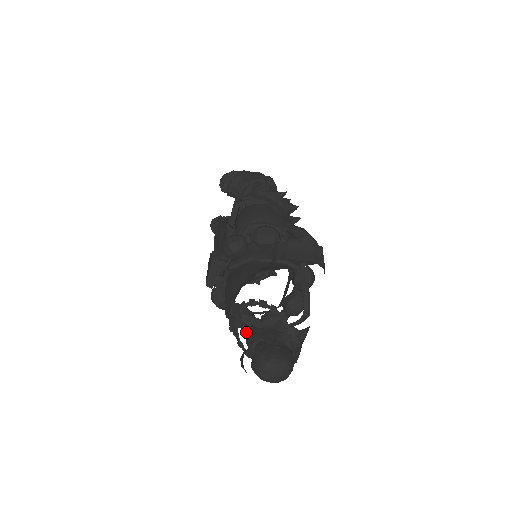
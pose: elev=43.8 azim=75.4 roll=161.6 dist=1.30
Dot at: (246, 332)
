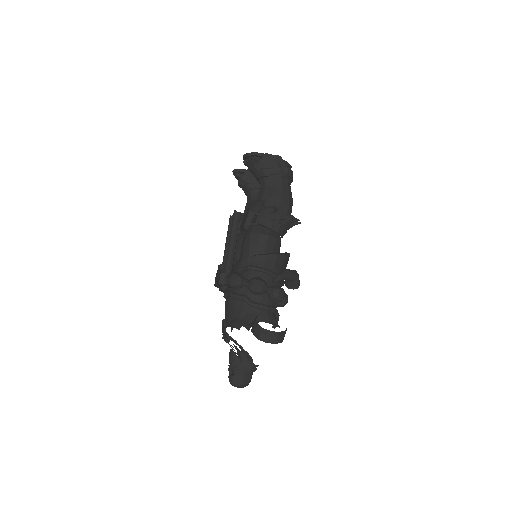
Dot at: (230, 351)
